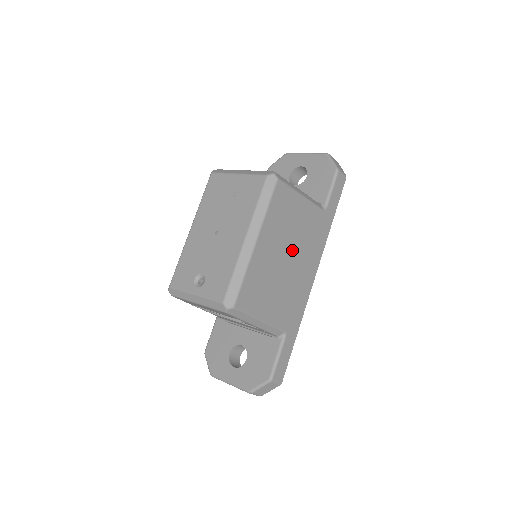
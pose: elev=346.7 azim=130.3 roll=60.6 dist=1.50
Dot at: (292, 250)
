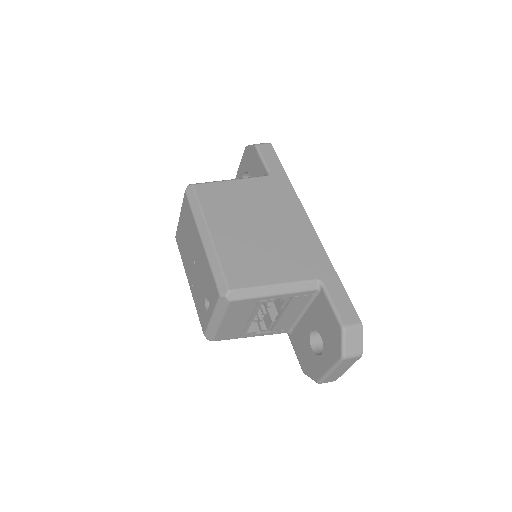
Dot at: (259, 218)
